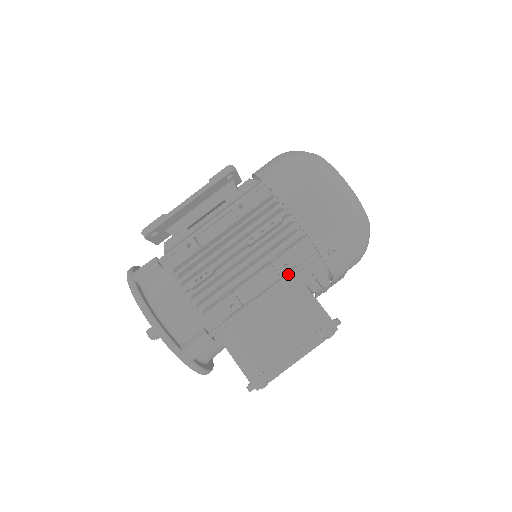
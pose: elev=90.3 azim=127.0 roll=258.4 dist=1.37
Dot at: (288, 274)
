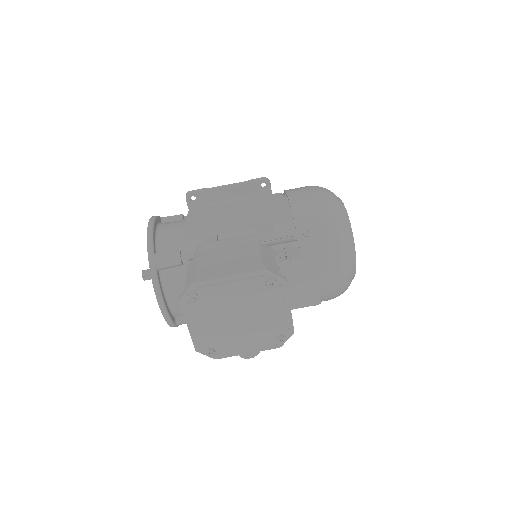
Dot at: (265, 239)
